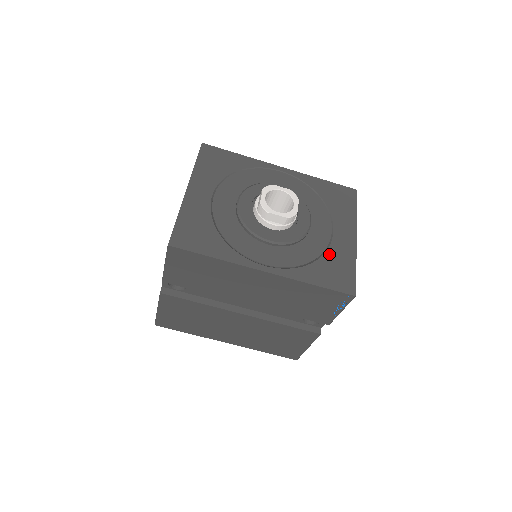
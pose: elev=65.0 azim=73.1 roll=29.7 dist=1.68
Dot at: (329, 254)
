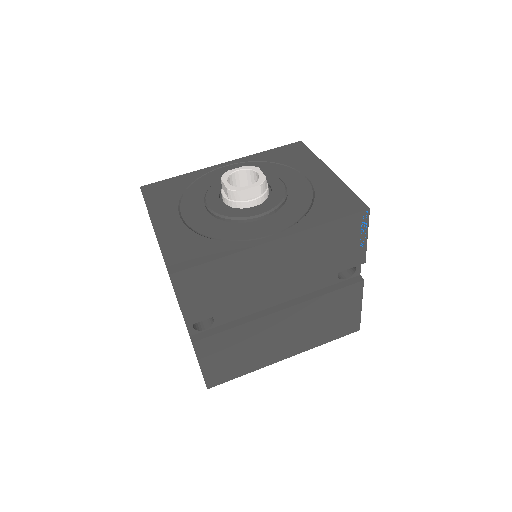
Dot at: (319, 194)
